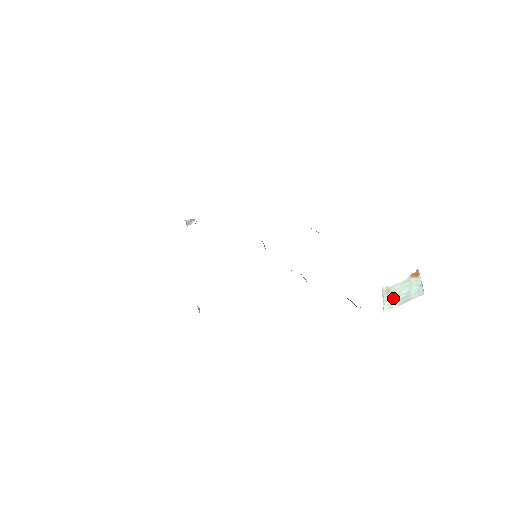
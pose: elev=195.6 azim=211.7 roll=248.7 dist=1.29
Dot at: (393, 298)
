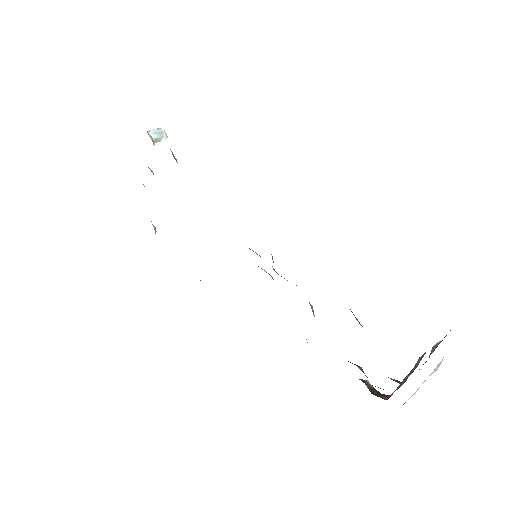
Dot at: occluded
